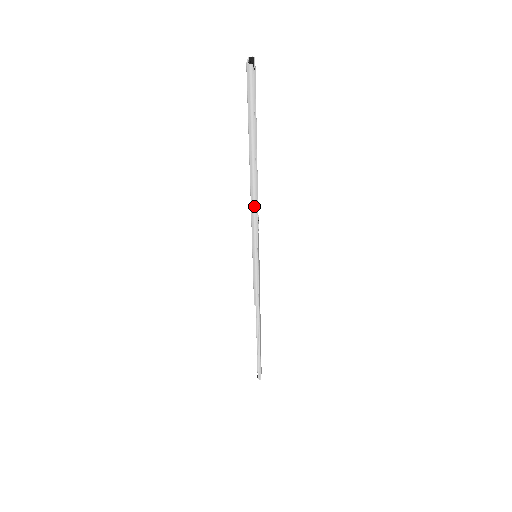
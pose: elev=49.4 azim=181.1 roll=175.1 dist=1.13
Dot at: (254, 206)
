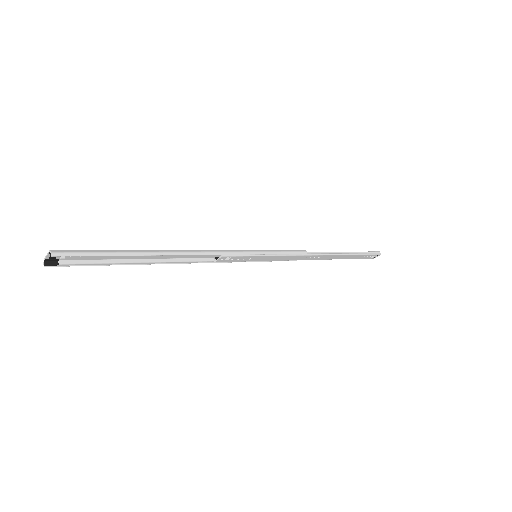
Dot at: (193, 262)
